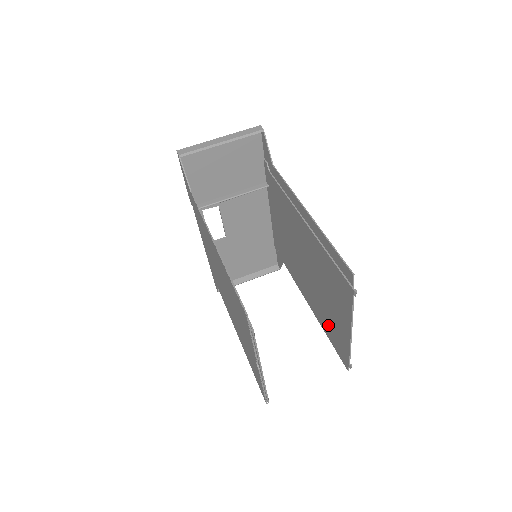
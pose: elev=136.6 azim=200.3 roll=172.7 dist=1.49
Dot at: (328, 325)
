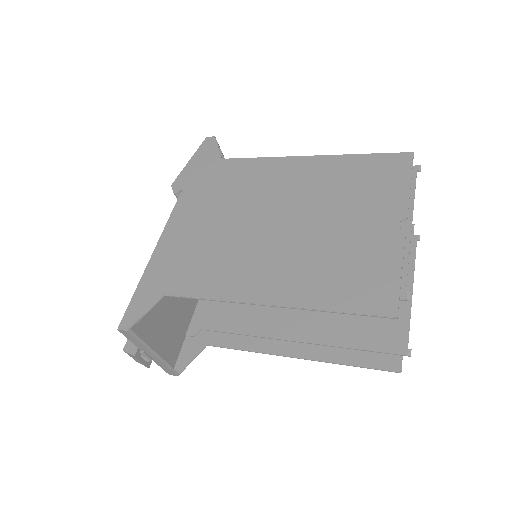
Dot at: (353, 332)
